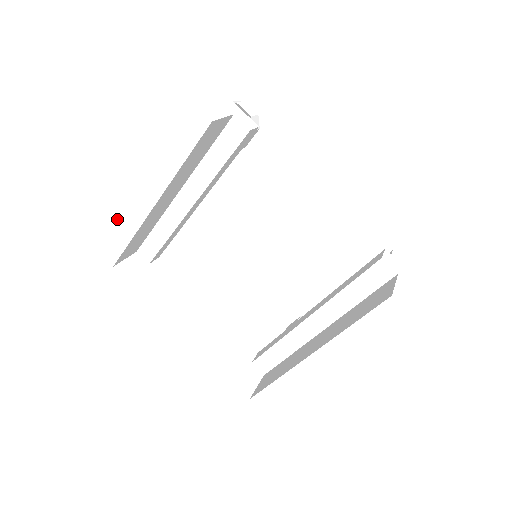
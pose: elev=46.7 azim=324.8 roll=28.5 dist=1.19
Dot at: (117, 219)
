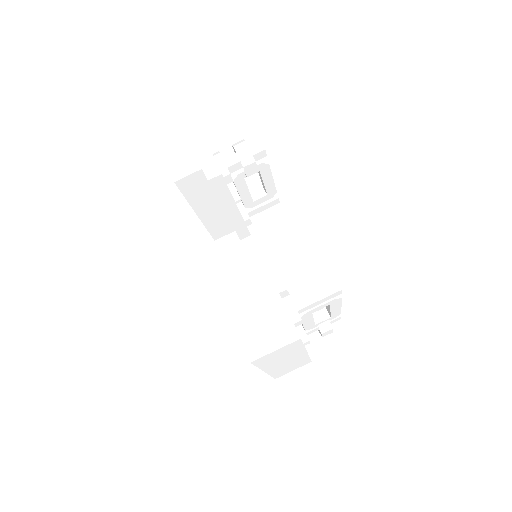
Dot at: occluded
